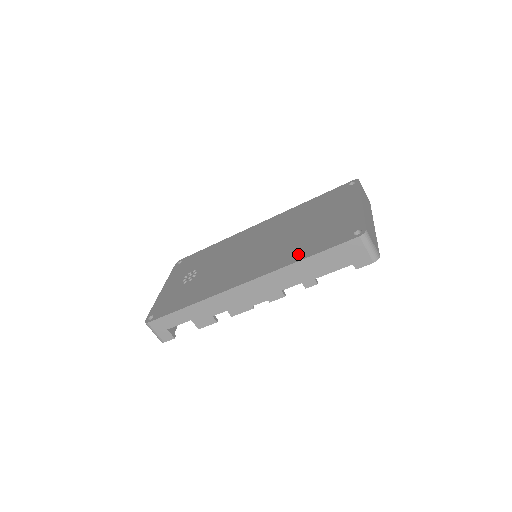
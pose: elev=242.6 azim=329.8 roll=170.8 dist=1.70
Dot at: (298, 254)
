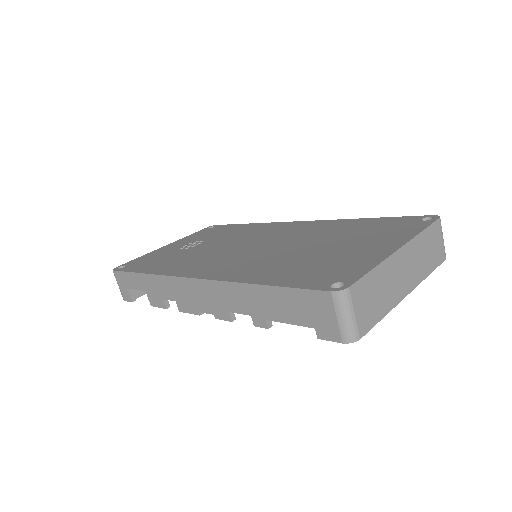
Dot at: (263, 275)
